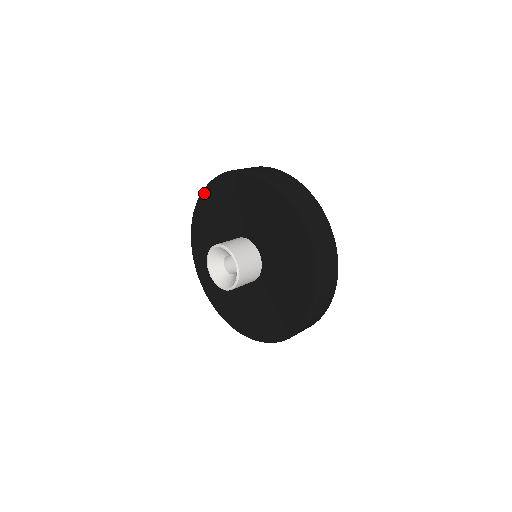
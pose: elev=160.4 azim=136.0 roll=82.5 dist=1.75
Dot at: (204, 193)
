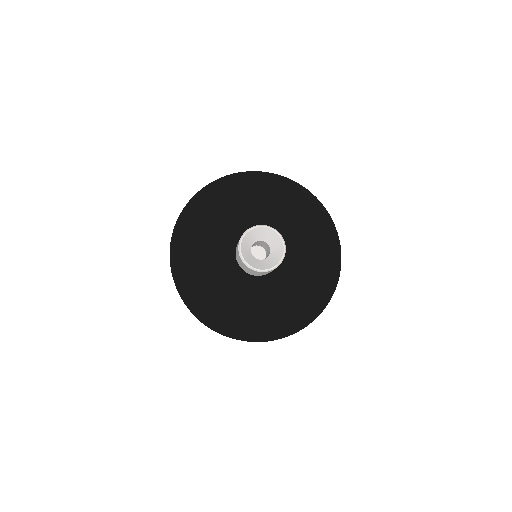
Dot at: (179, 226)
